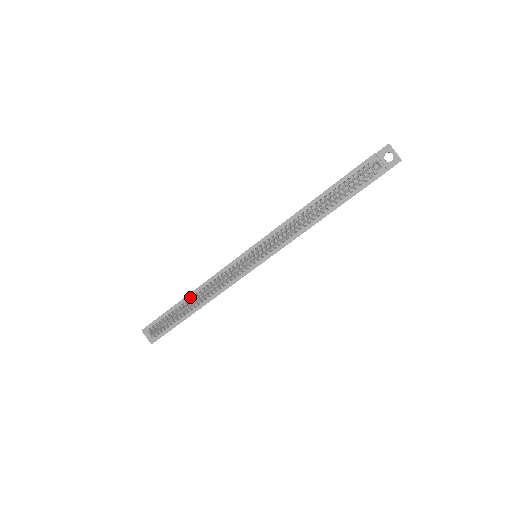
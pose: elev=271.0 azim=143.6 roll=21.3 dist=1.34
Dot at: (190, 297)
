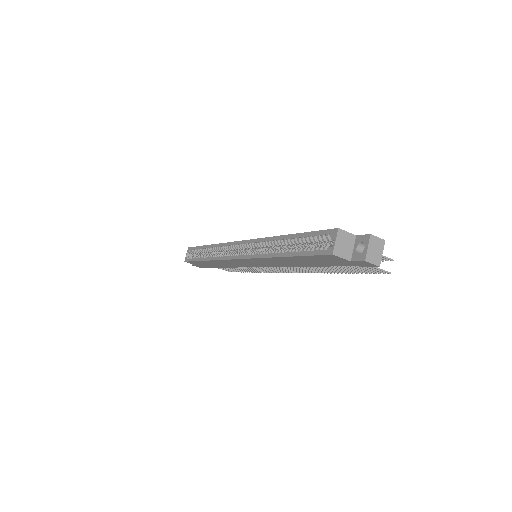
Dot at: (209, 247)
